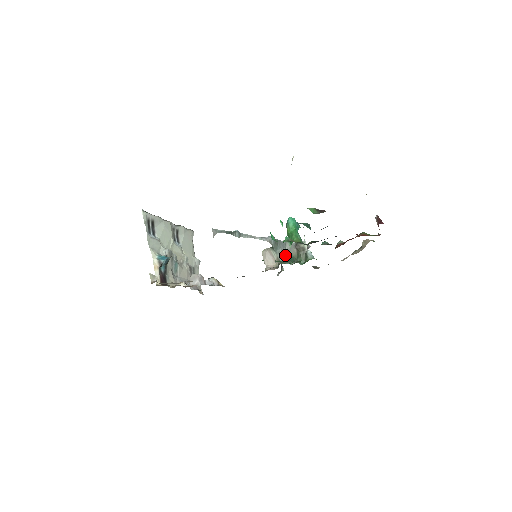
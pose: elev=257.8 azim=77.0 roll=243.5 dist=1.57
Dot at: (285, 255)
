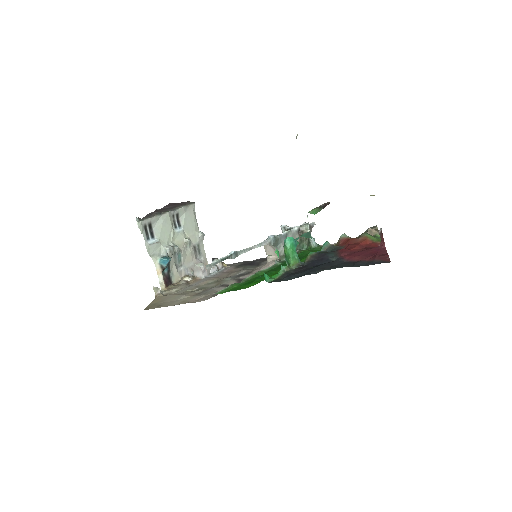
Dot at: occluded
